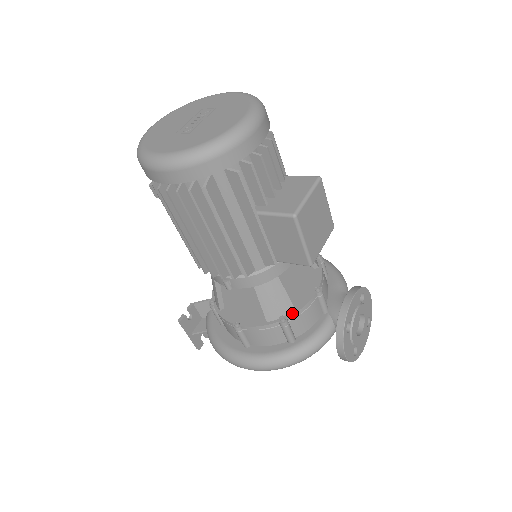
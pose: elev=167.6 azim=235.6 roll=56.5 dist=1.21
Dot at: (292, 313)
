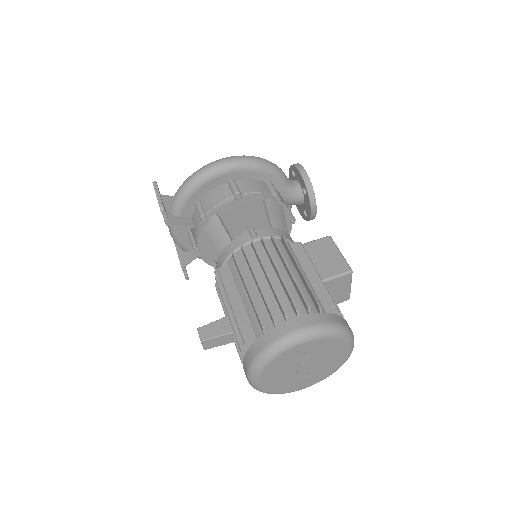
Dot at: occluded
